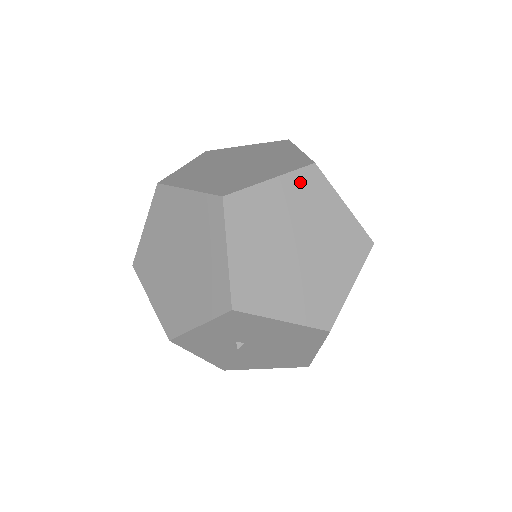
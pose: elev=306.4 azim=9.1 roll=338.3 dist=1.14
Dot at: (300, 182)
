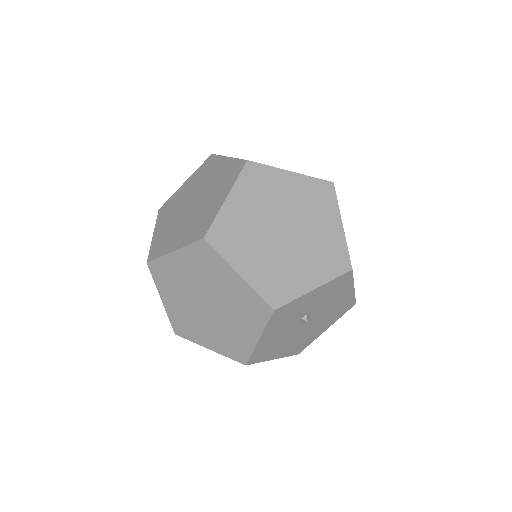
Dot at: occluded
